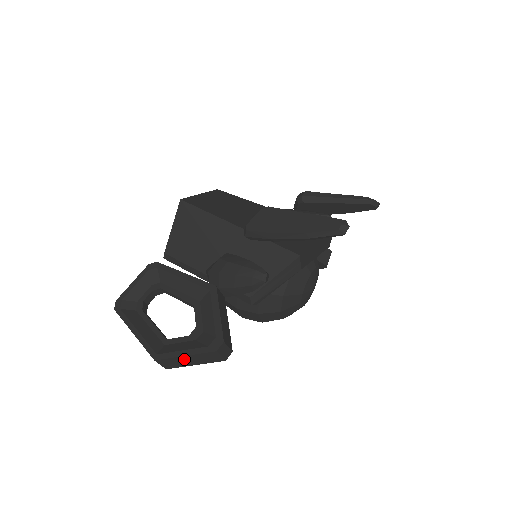
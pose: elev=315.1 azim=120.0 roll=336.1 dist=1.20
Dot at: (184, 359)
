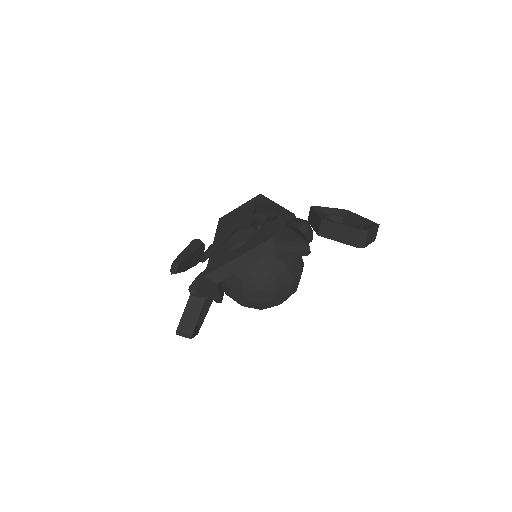
Dot at: occluded
